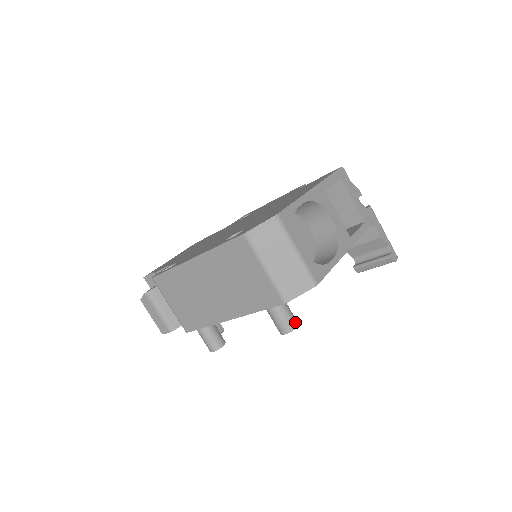
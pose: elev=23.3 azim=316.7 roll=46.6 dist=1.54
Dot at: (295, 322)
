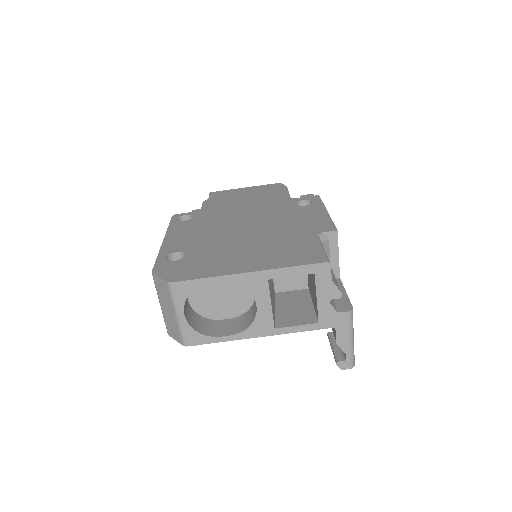
Dot at: occluded
